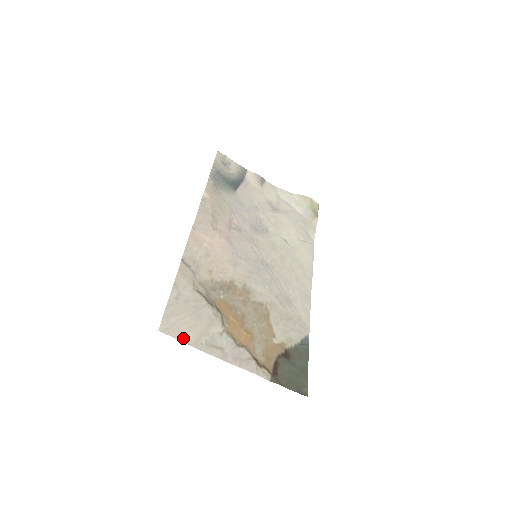
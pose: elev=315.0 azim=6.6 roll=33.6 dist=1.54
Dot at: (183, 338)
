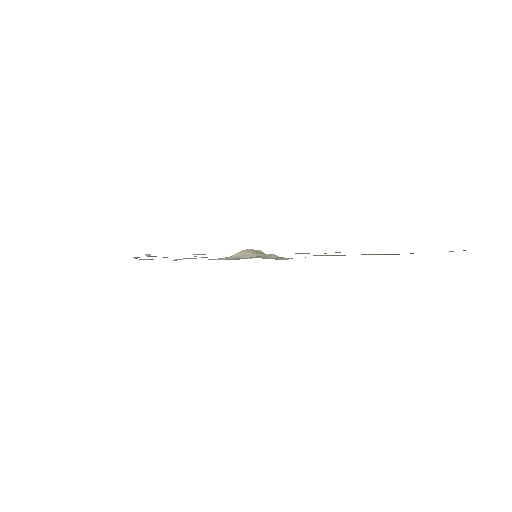
Dot at: occluded
